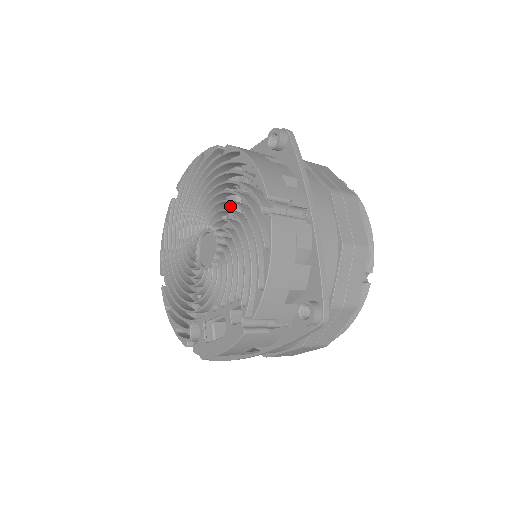
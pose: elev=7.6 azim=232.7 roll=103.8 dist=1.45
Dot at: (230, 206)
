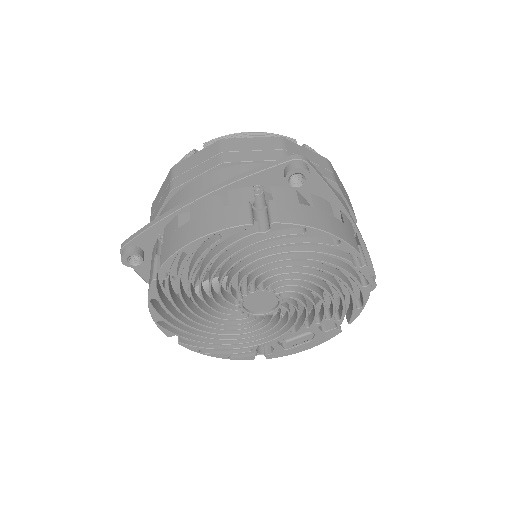
Dot at: occluded
